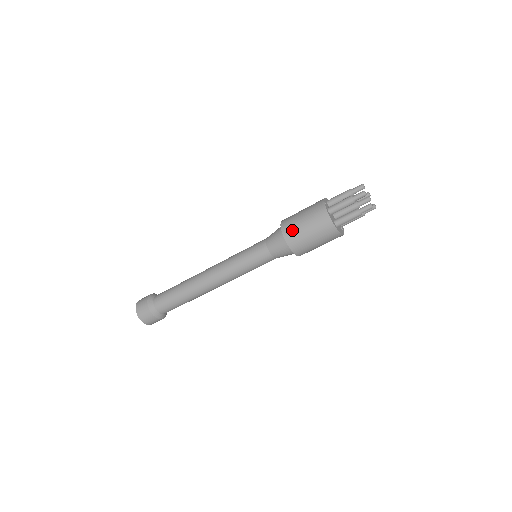
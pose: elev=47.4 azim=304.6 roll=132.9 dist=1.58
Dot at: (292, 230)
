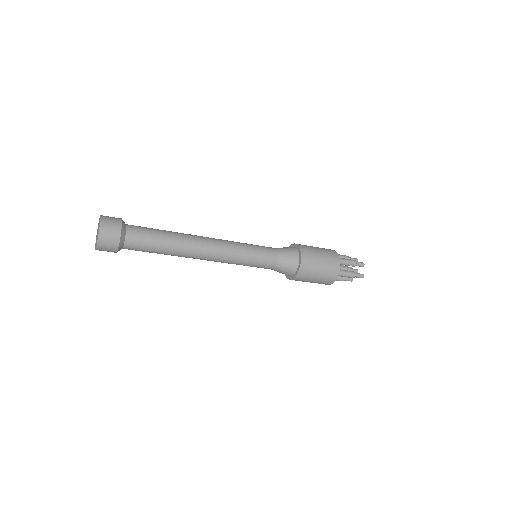
Dot at: (310, 254)
